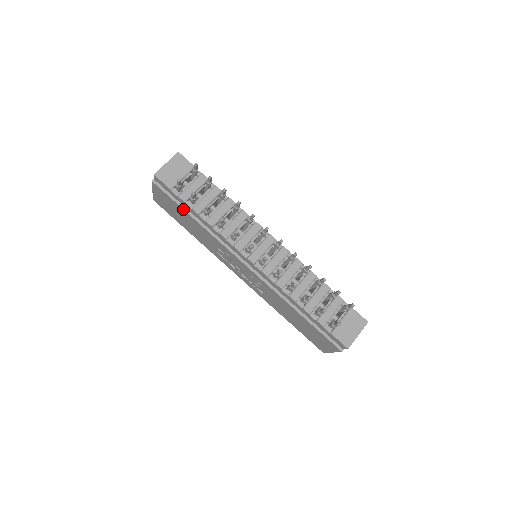
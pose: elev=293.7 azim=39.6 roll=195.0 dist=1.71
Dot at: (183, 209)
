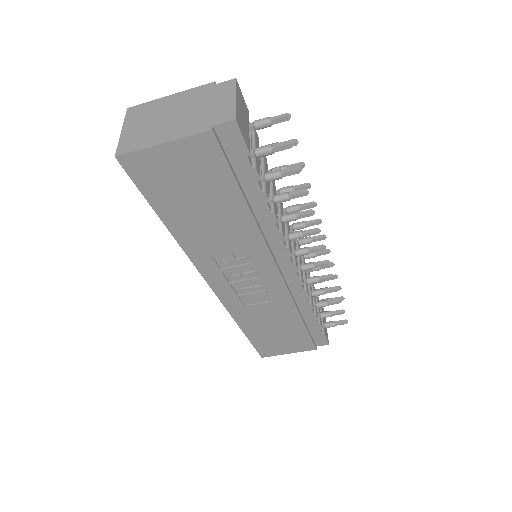
Dot at: (241, 190)
